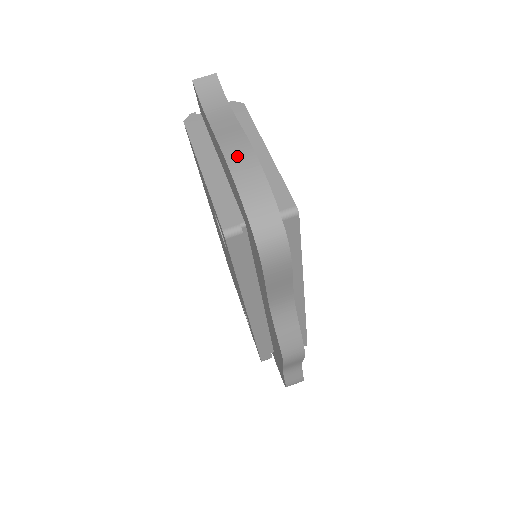
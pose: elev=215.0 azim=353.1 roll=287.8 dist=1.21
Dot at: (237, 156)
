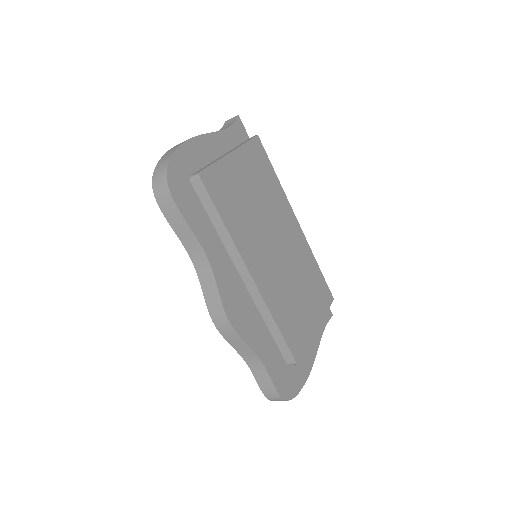
Dot at: (182, 142)
